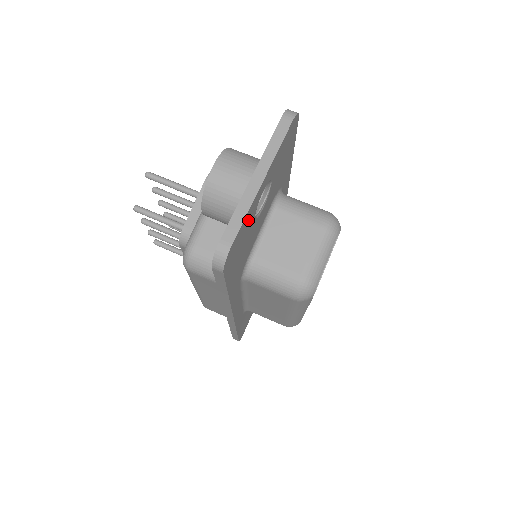
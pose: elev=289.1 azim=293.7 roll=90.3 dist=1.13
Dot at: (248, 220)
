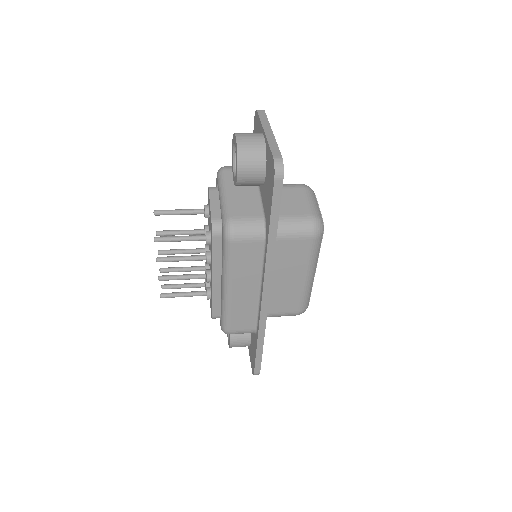
Dot at: occluded
